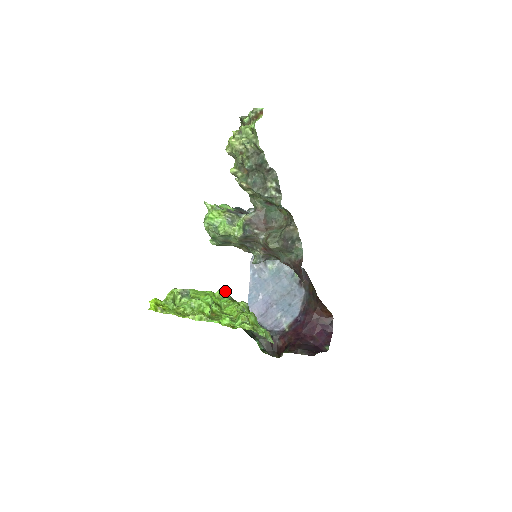
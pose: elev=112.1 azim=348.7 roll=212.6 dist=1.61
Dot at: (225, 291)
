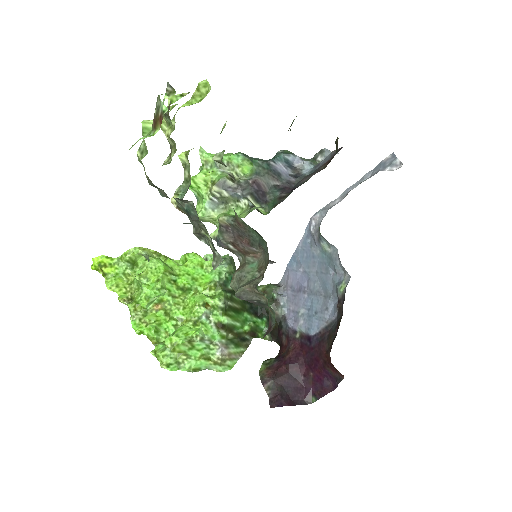
Dot at: (221, 263)
